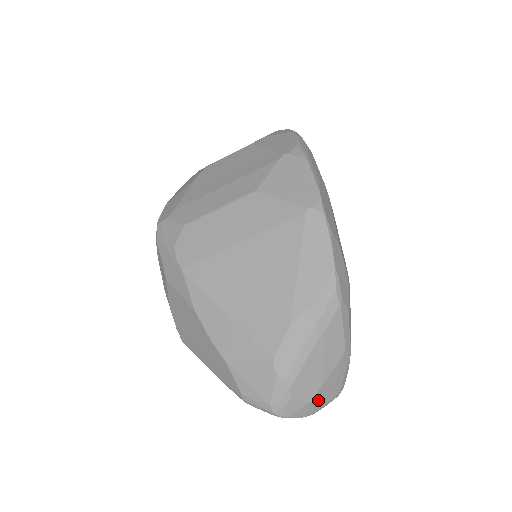
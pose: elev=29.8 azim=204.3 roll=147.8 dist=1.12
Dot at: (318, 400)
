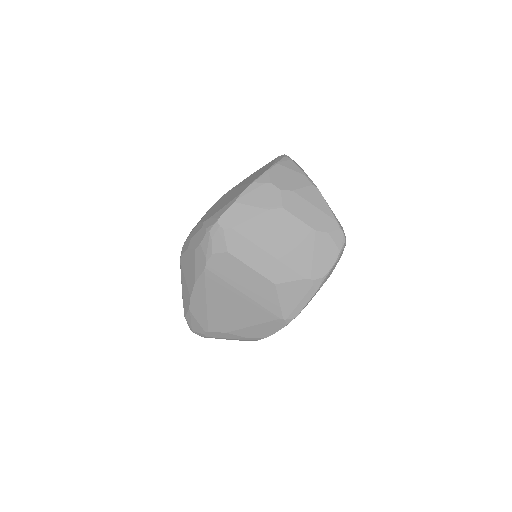
Dot at: occluded
